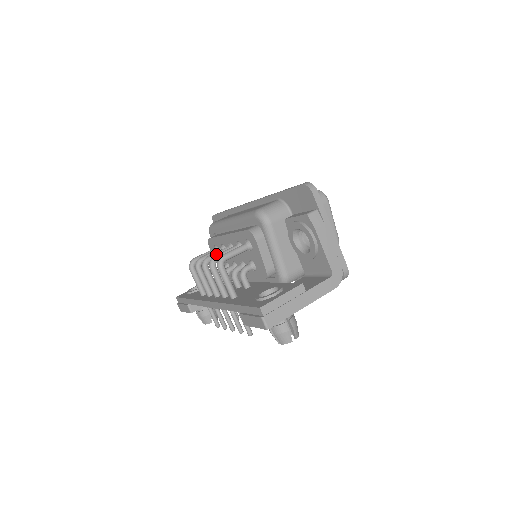
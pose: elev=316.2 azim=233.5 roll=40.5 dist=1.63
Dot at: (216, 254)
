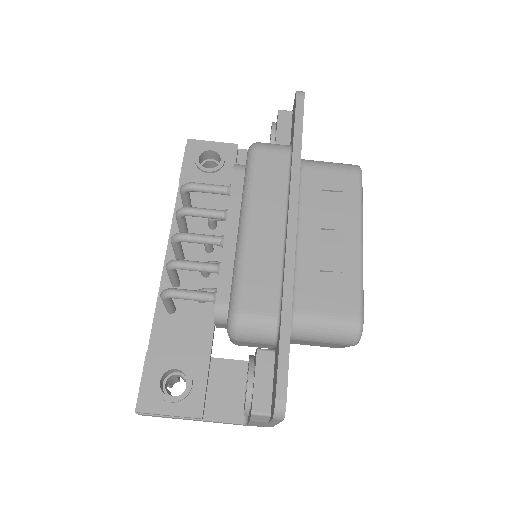
Dot at: (196, 241)
